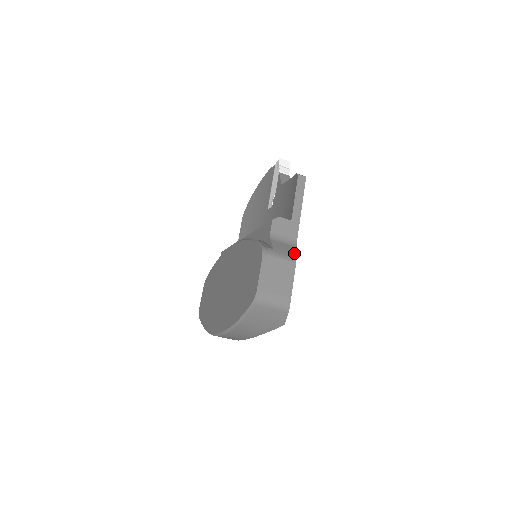
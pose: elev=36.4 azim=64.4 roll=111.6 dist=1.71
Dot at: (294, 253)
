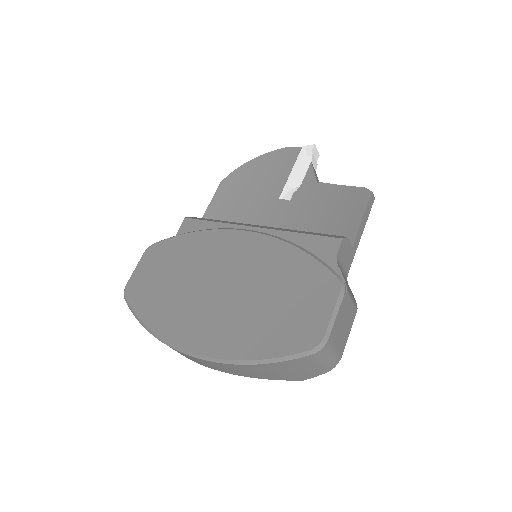
Dot at: occluded
